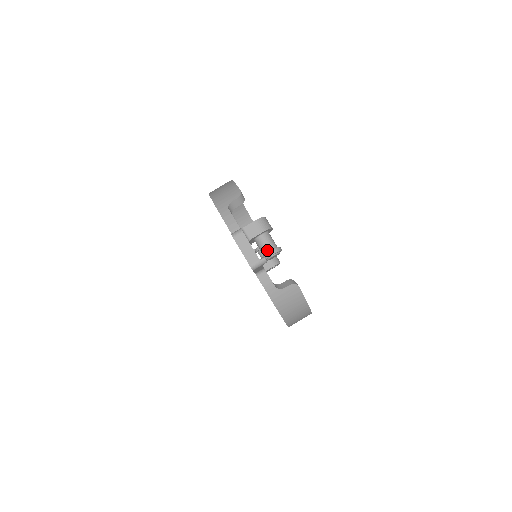
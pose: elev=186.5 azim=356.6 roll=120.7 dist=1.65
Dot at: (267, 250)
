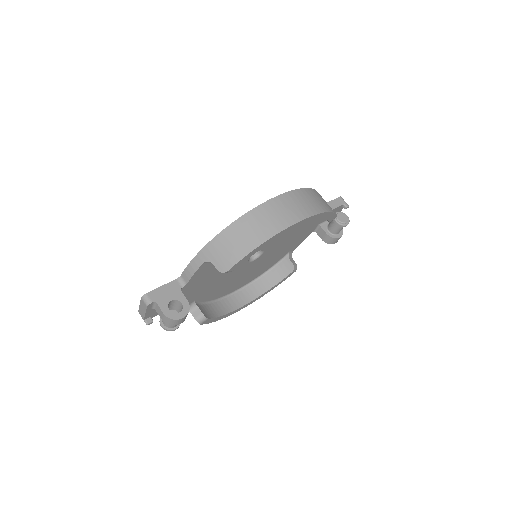
Dot at: occluded
